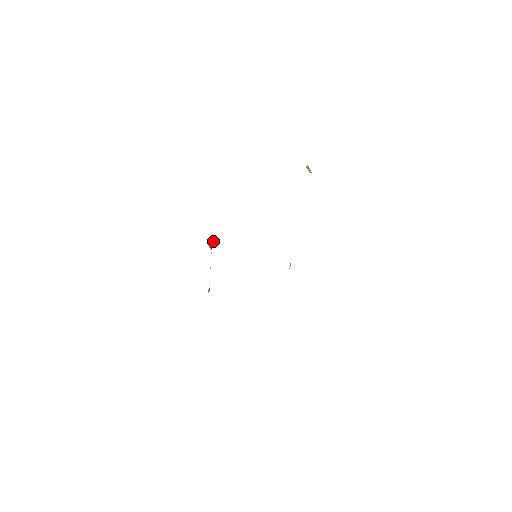
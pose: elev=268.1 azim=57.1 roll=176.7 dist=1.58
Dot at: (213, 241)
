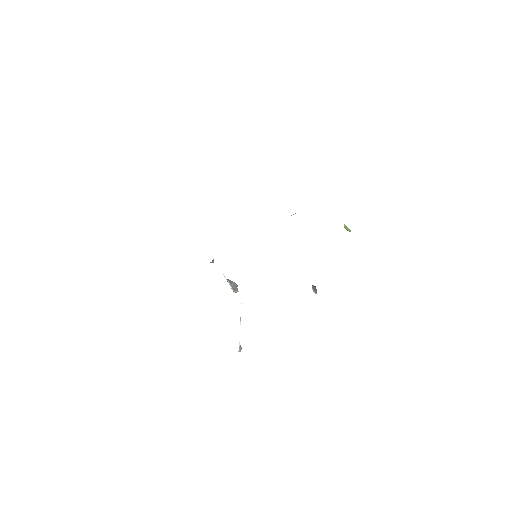
Dot at: occluded
